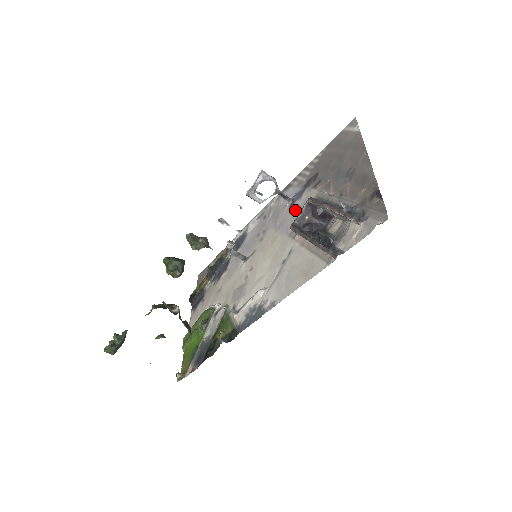
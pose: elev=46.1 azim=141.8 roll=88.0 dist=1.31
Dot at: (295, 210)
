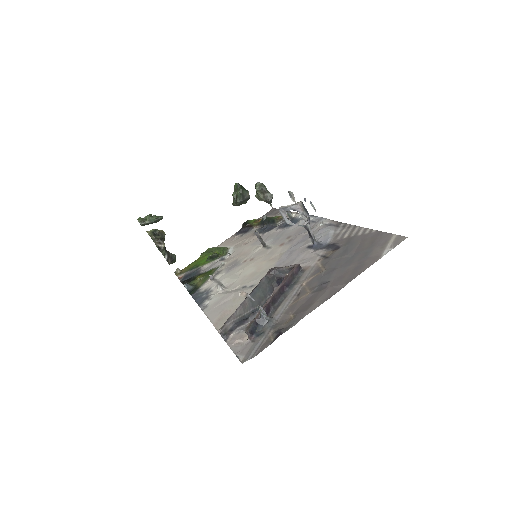
Dot at: (299, 256)
